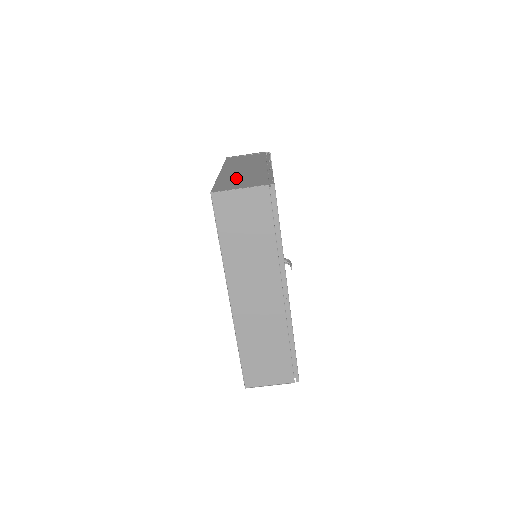
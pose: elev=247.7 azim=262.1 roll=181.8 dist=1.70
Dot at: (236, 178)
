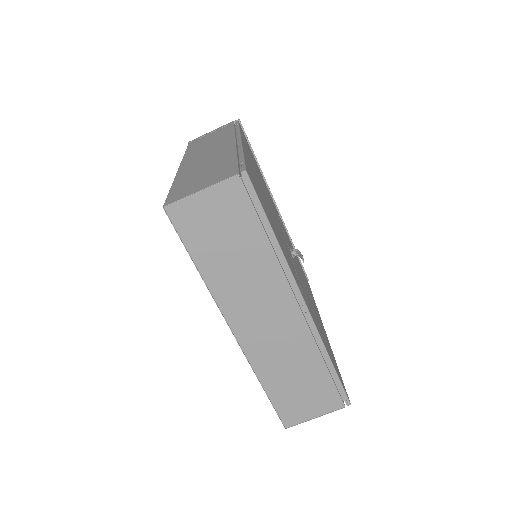
Dot at: (197, 173)
